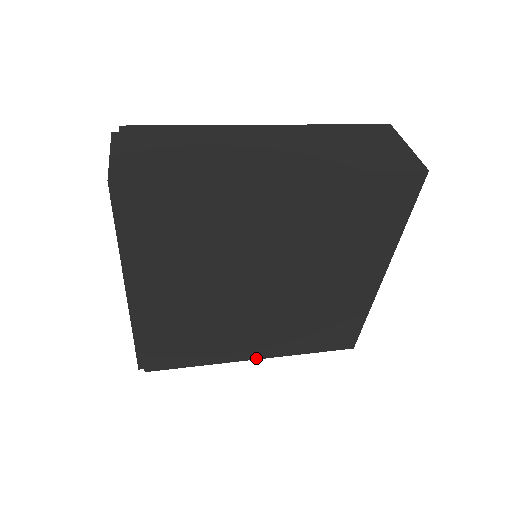
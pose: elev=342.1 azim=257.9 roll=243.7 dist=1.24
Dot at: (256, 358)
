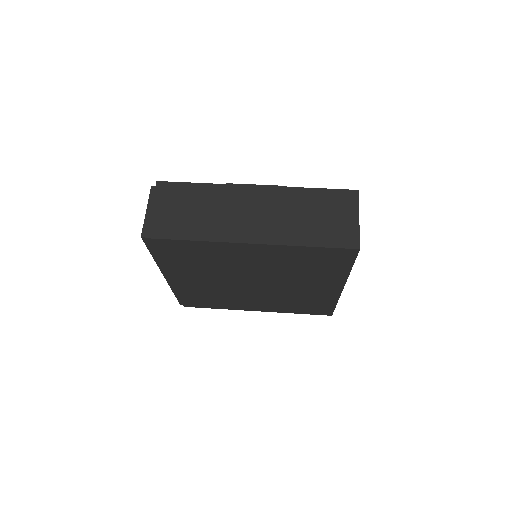
Dot at: occluded
